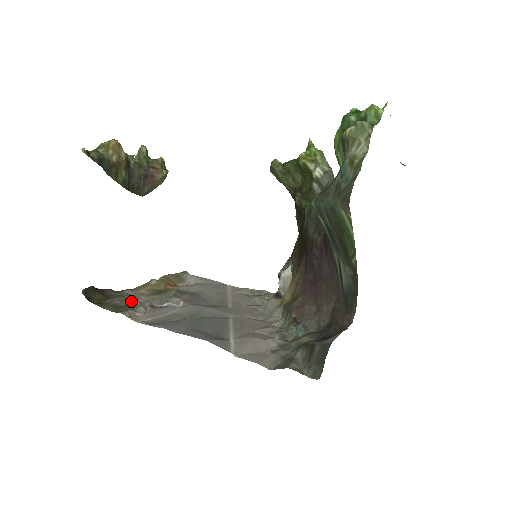
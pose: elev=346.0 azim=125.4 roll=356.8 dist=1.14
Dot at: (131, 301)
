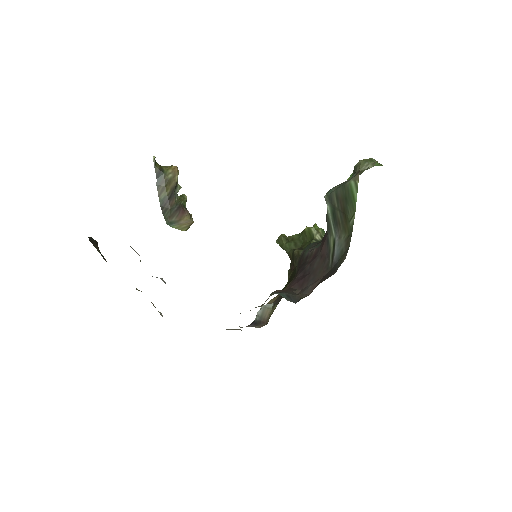
Dot at: occluded
